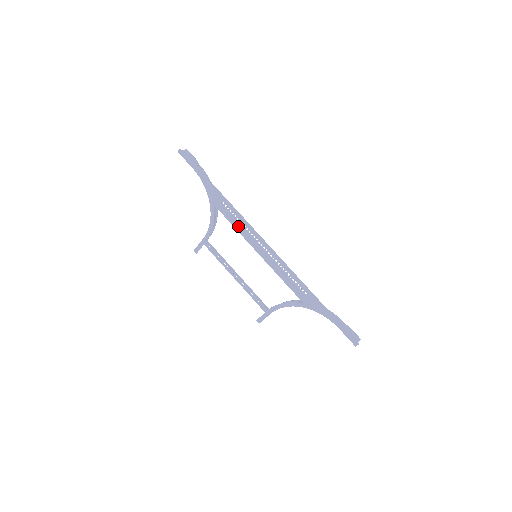
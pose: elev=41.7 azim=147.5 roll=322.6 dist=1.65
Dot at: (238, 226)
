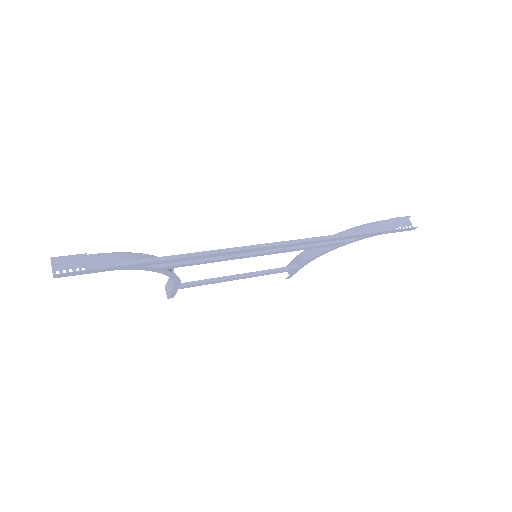
Dot at: (216, 259)
